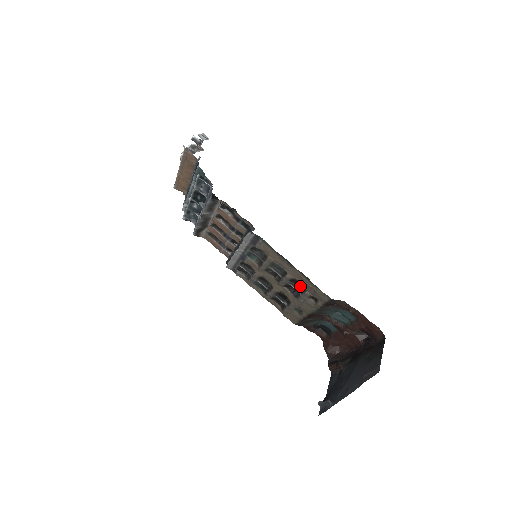
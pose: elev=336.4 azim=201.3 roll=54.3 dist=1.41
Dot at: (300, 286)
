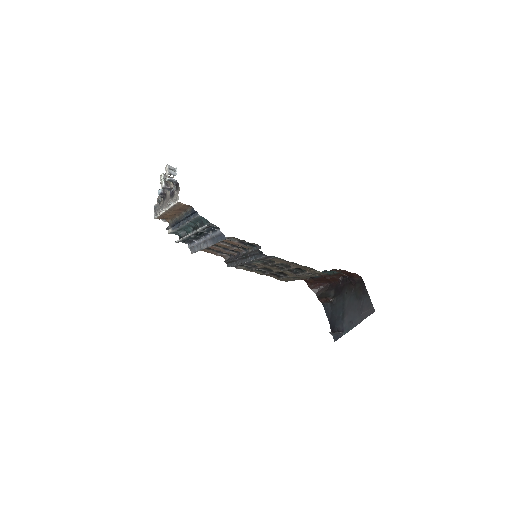
Dot at: (300, 269)
